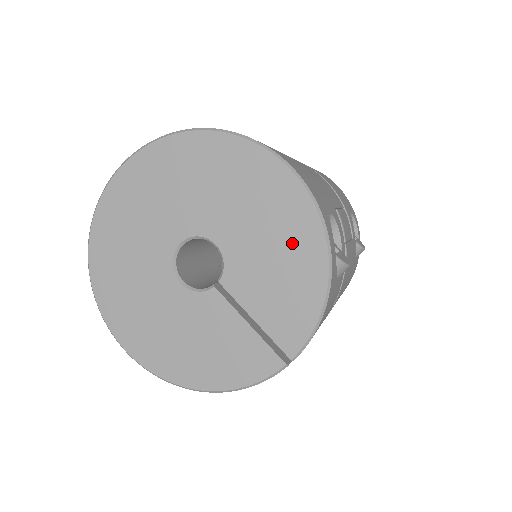
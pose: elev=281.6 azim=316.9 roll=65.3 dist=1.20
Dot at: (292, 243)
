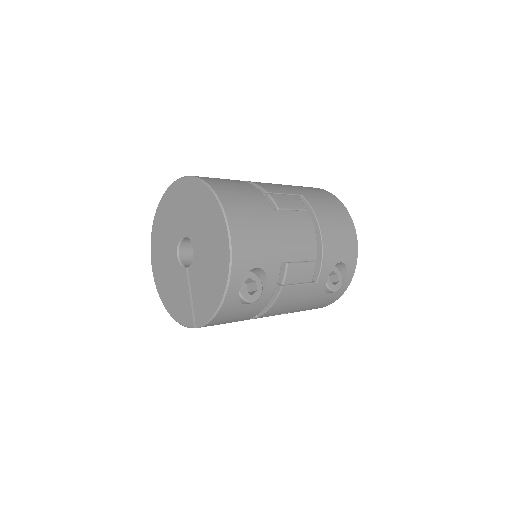
Dot at: (216, 274)
